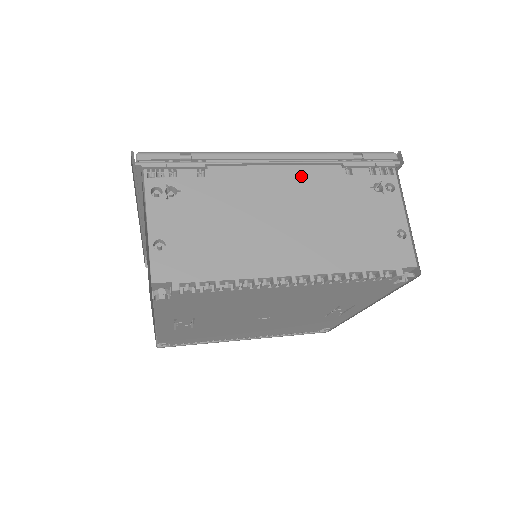
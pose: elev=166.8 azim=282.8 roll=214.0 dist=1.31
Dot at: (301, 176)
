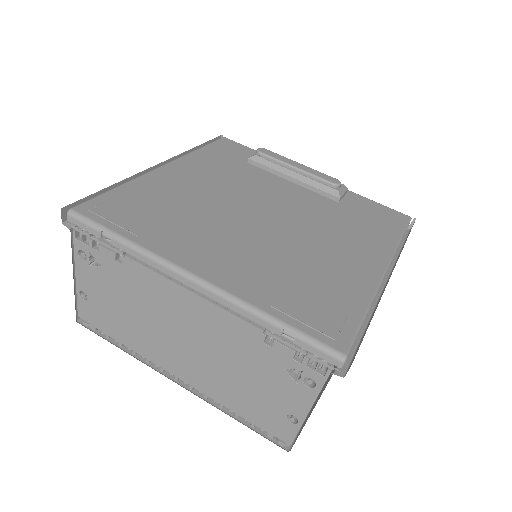
Dot at: (212, 315)
